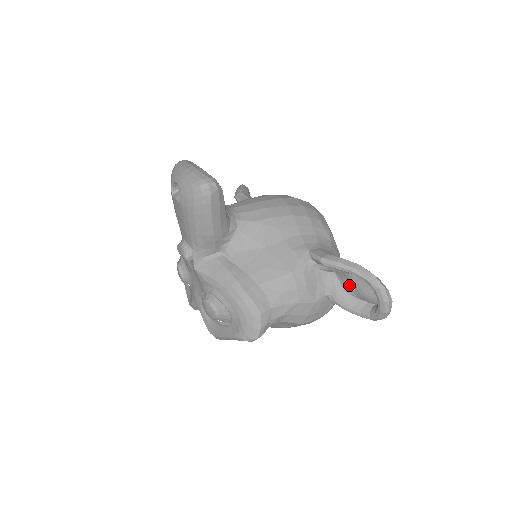
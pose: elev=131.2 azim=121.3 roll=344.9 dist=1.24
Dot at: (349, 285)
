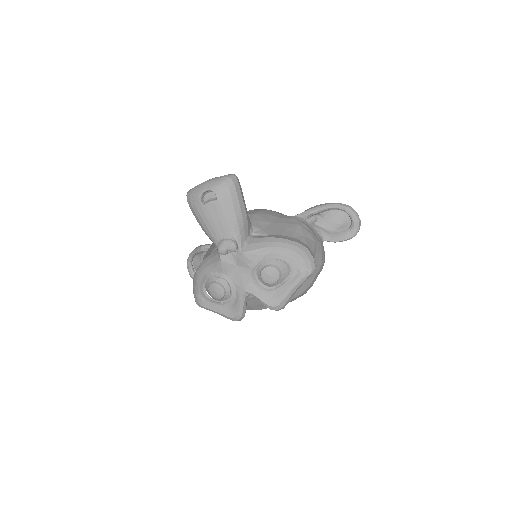
Dot at: (329, 224)
